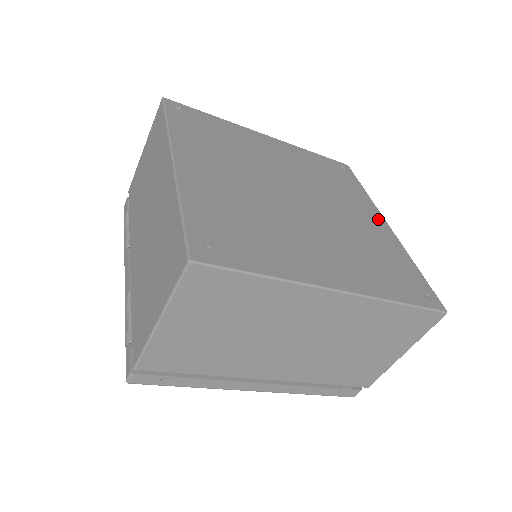
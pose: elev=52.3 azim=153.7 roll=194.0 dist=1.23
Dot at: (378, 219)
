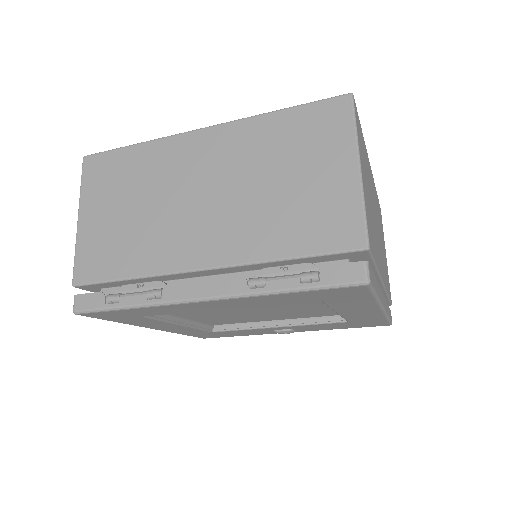
Dot at: occluded
